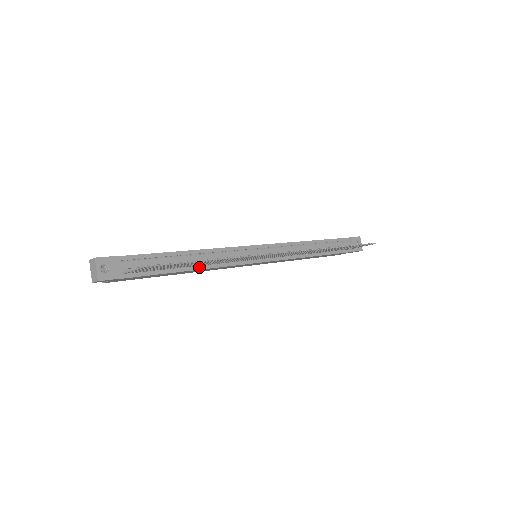
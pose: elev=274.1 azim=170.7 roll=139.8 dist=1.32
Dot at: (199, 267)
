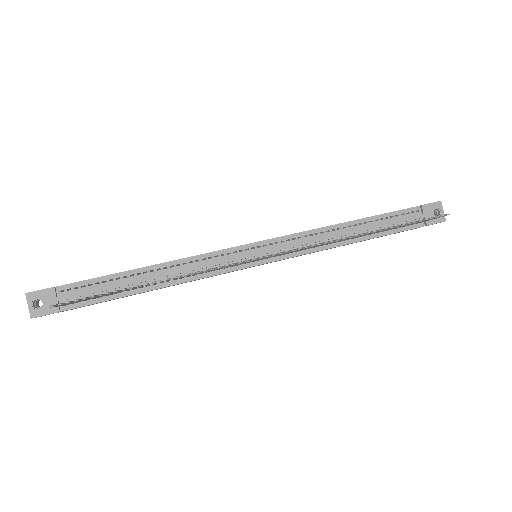
Dot at: (164, 284)
